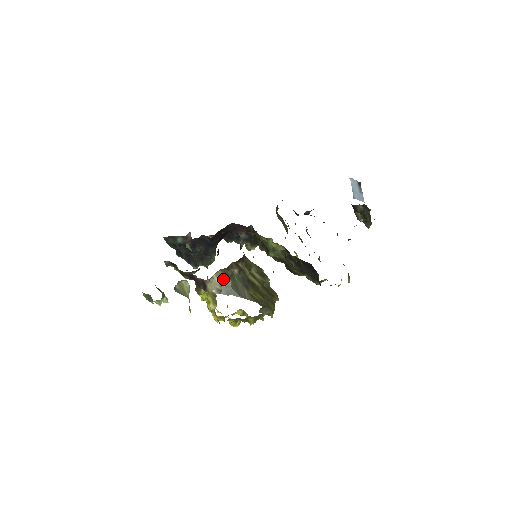
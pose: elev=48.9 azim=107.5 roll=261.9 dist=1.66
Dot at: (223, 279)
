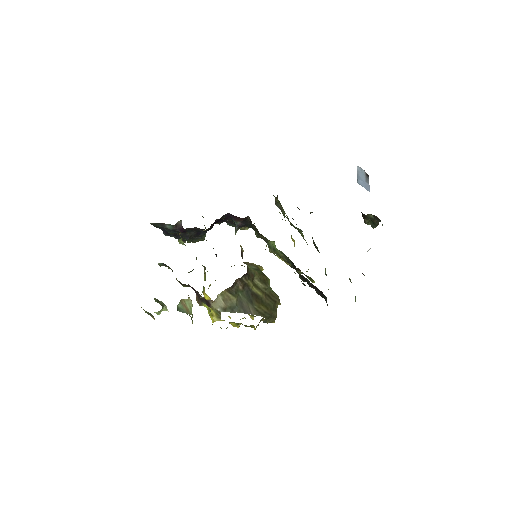
Dot at: (228, 297)
